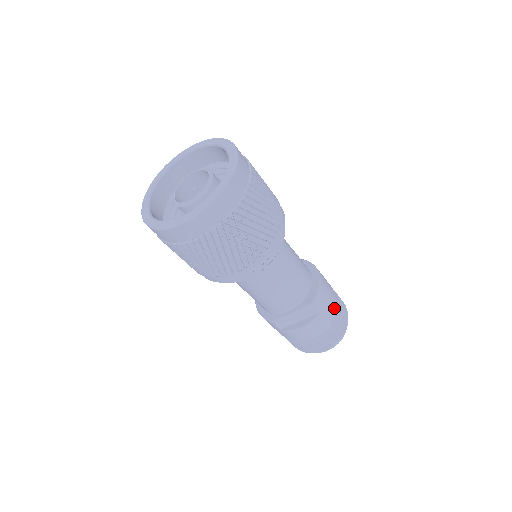
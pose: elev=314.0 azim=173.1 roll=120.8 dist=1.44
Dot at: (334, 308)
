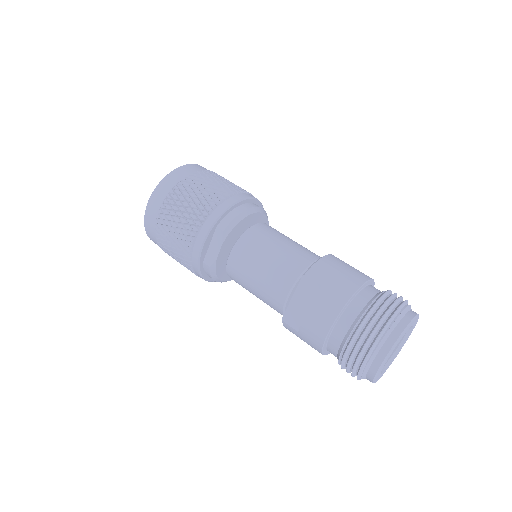
Dot at: (355, 286)
